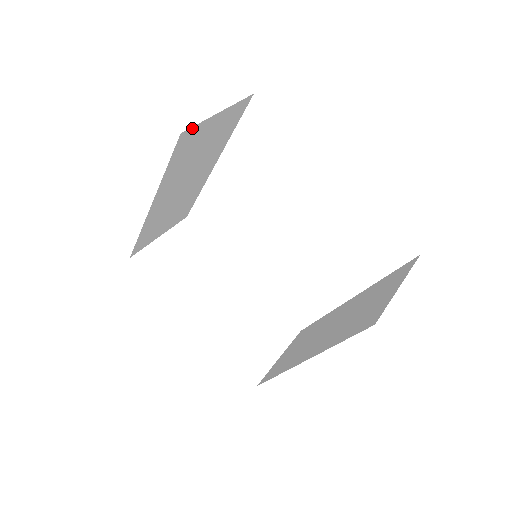
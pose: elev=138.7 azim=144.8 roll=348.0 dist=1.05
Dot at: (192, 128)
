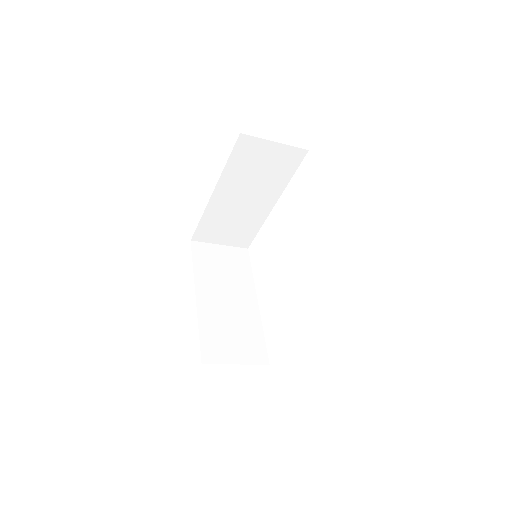
Dot at: (250, 137)
